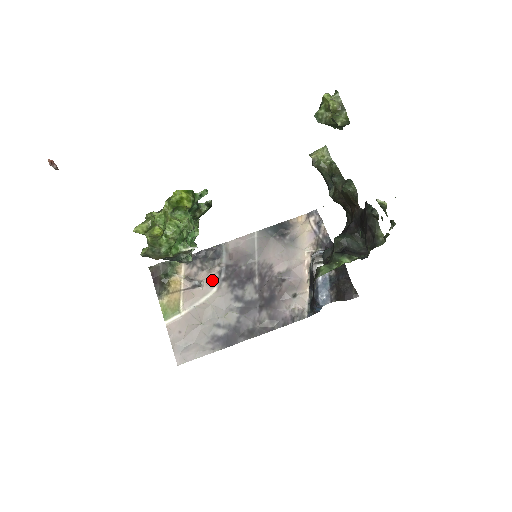
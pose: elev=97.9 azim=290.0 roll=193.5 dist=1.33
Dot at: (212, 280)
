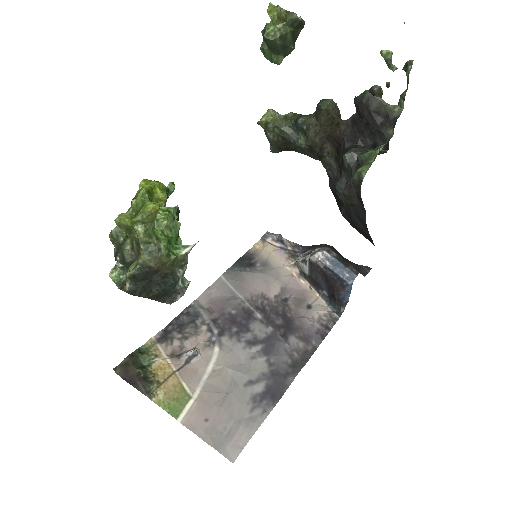
Dot at: (206, 341)
